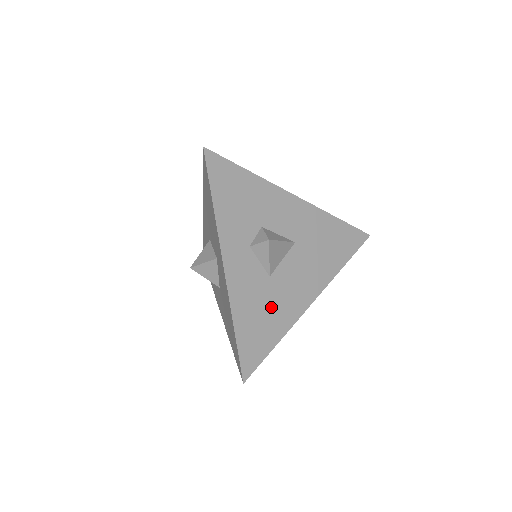
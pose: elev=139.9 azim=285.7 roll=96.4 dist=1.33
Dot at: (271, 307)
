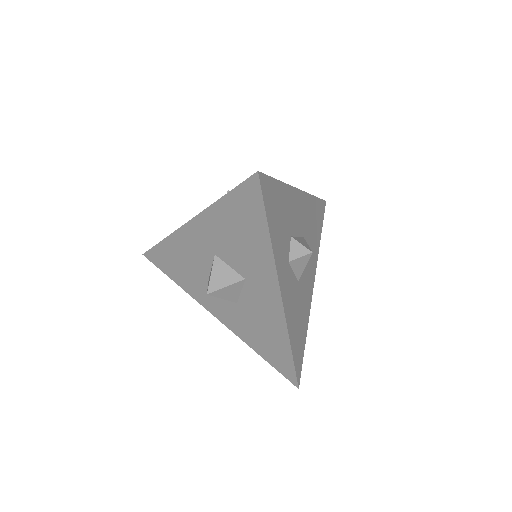
Dot at: (301, 309)
